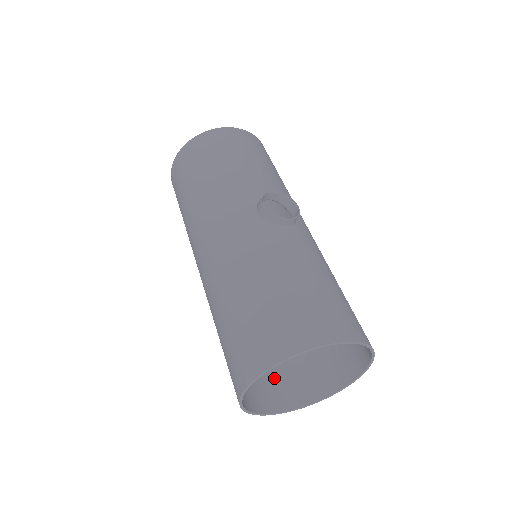
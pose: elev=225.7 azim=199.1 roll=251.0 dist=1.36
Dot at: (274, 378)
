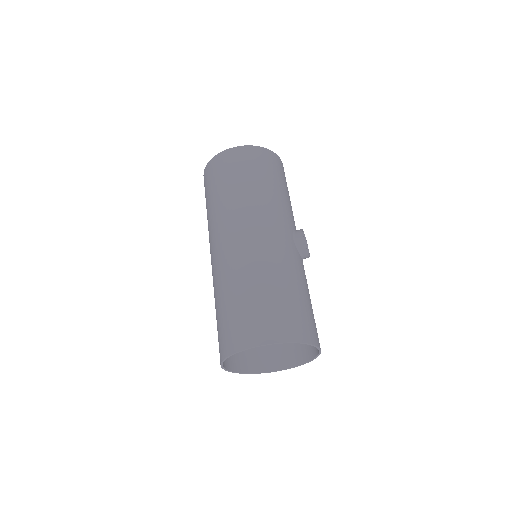
Dot at: occluded
